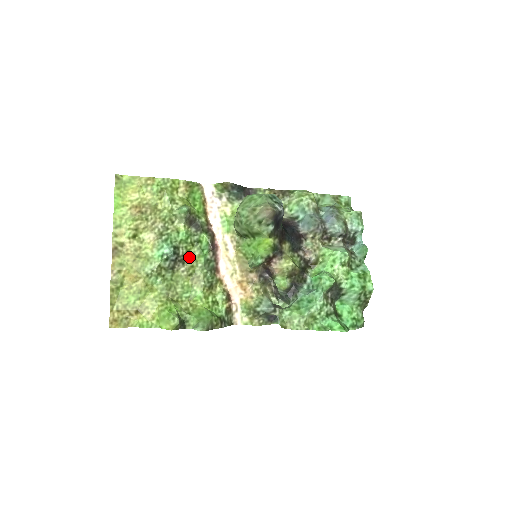
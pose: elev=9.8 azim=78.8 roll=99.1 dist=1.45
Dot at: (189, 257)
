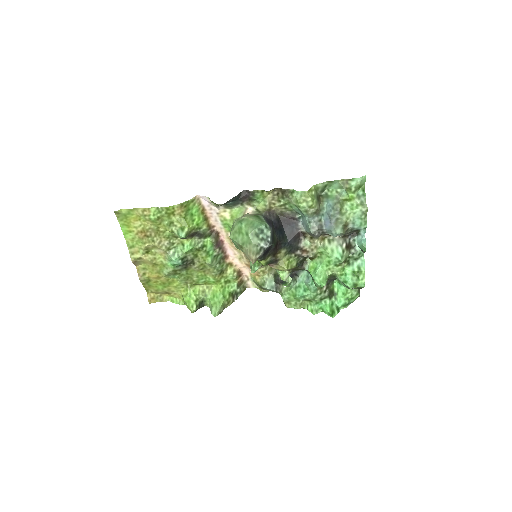
Dot at: (198, 258)
